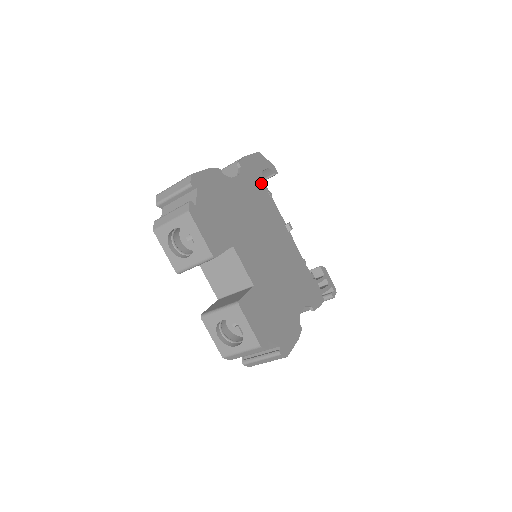
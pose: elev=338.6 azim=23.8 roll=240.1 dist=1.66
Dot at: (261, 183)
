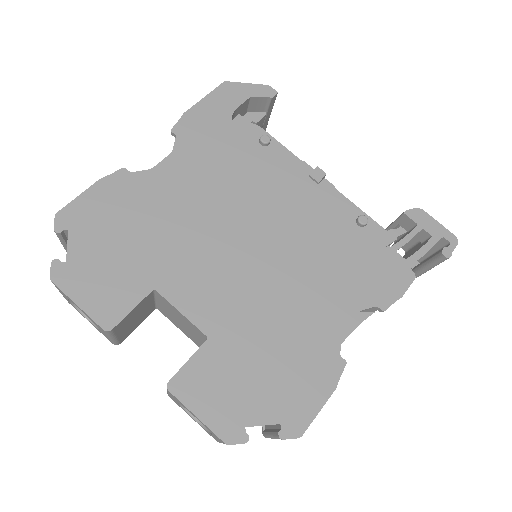
Dot at: (230, 136)
